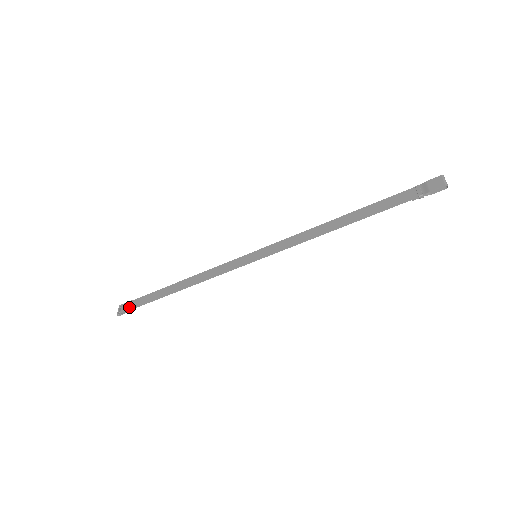
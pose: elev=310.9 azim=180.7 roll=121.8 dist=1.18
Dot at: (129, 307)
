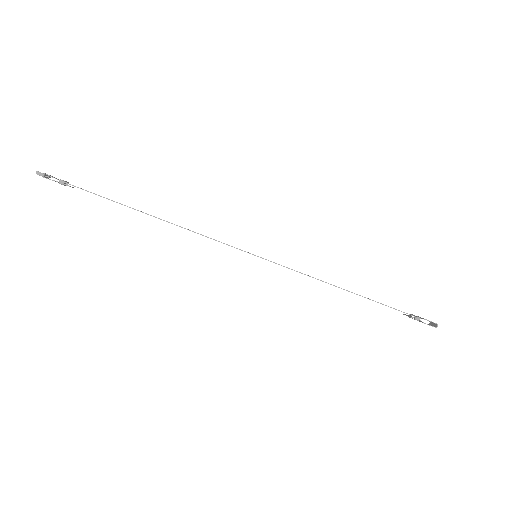
Dot at: occluded
